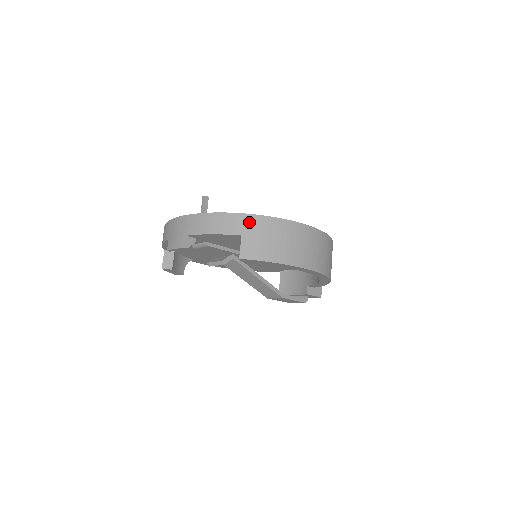
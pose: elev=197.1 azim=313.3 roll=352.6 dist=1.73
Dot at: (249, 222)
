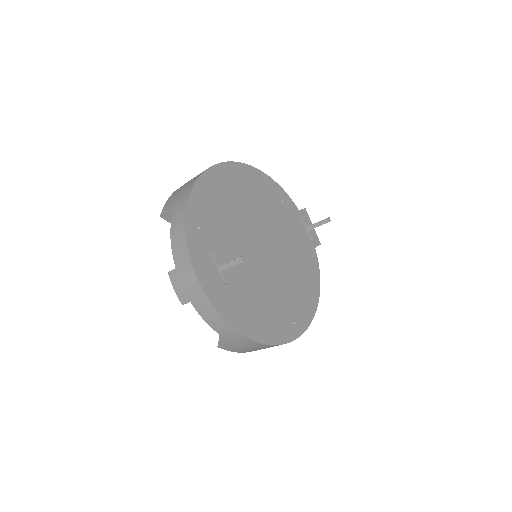
Dot at: (248, 343)
